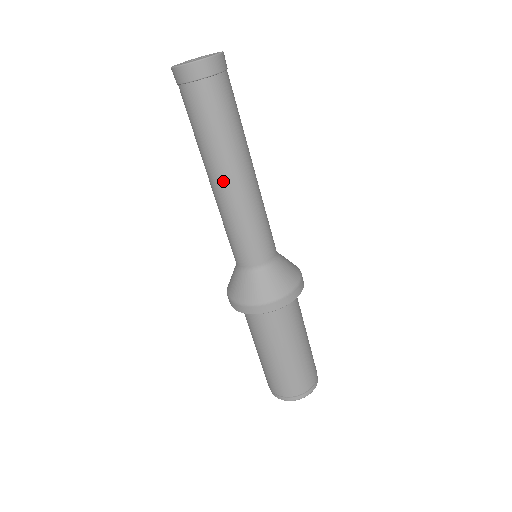
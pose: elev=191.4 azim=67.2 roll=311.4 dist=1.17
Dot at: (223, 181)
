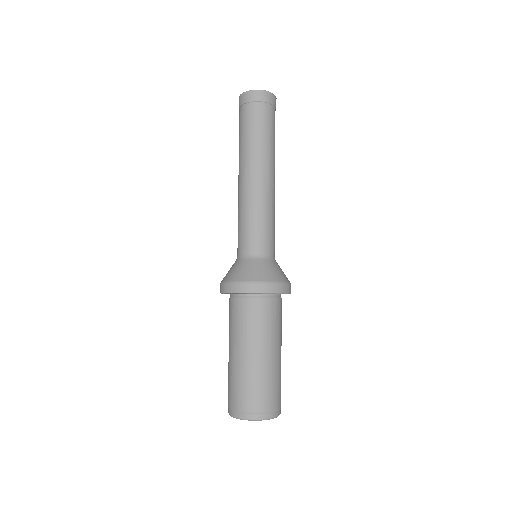
Dot at: (256, 174)
